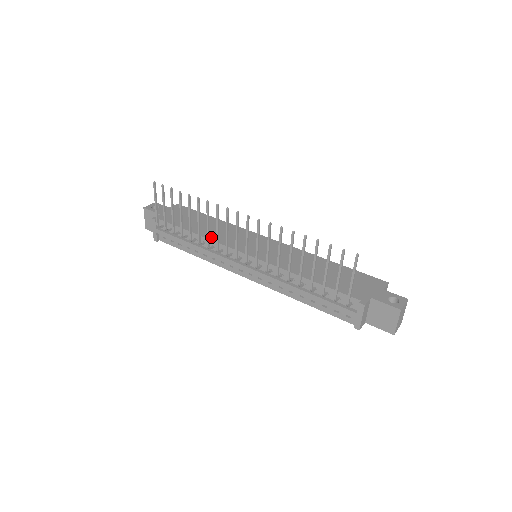
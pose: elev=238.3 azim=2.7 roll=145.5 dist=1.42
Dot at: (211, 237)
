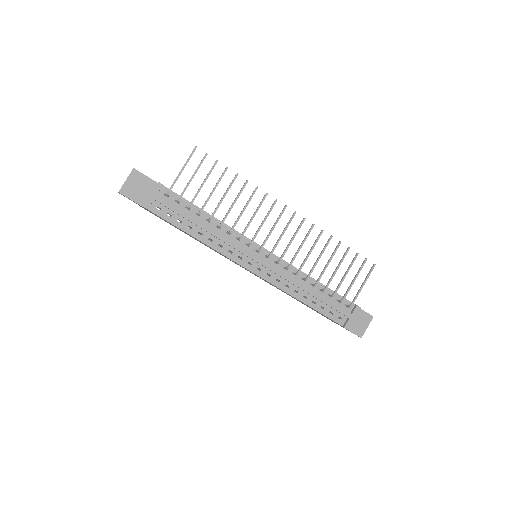
Dot at: (225, 224)
